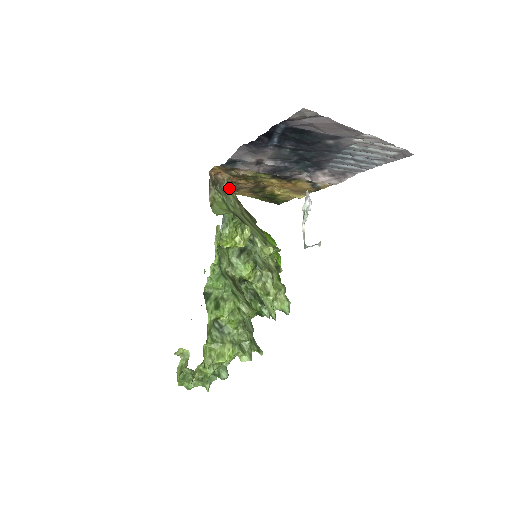
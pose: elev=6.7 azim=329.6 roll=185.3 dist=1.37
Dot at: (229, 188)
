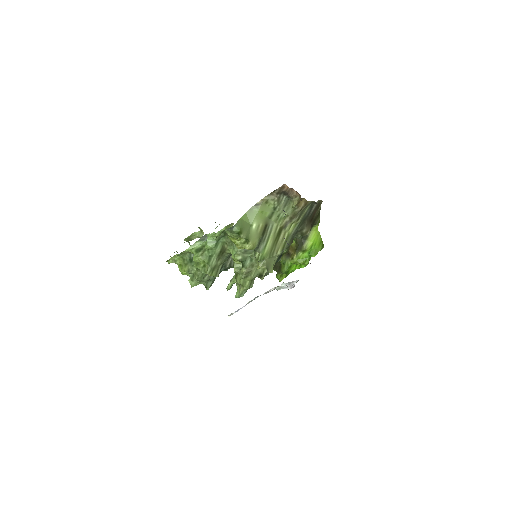
Dot at: (295, 204)
